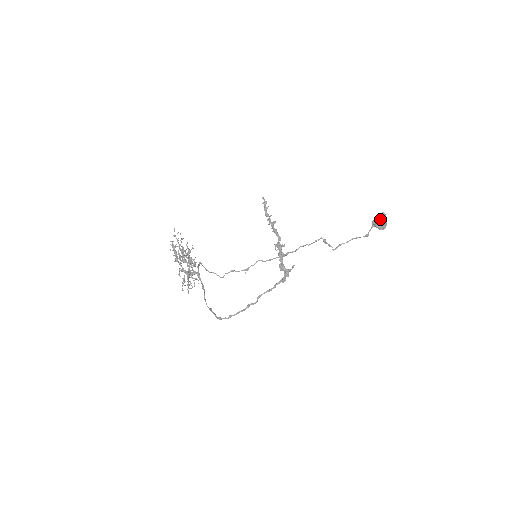
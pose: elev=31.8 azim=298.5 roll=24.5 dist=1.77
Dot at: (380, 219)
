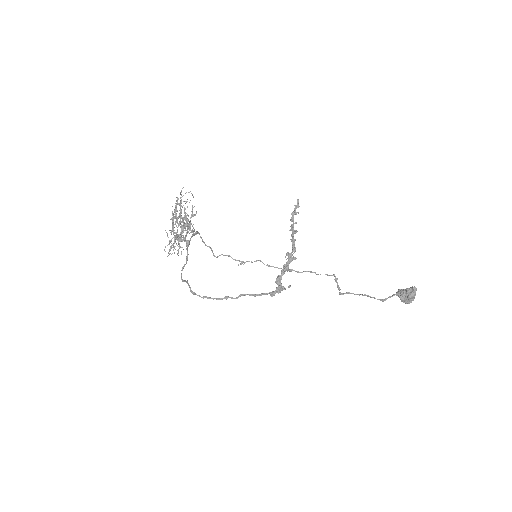
Dot at: (407, 292)
